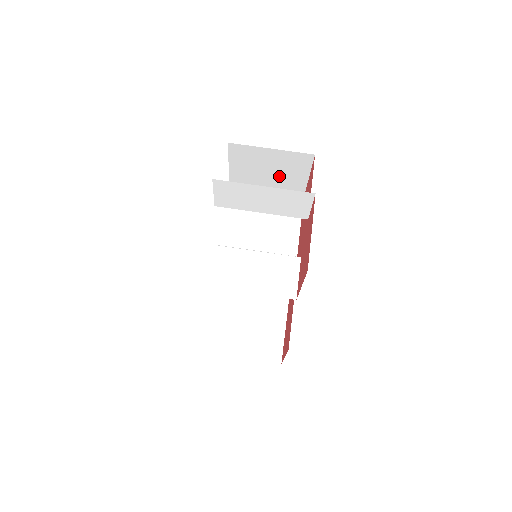
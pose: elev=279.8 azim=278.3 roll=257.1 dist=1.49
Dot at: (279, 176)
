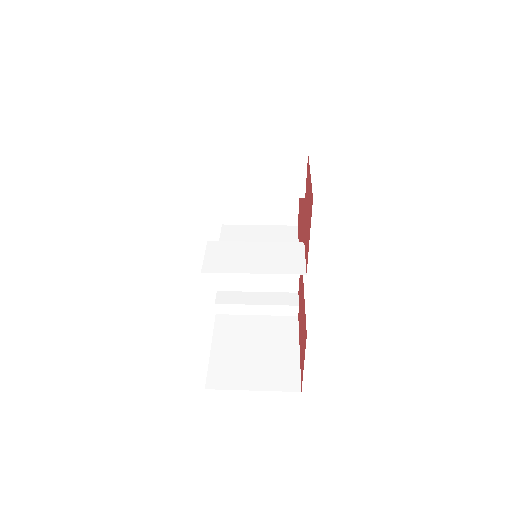
Dot at: (270, 198)
